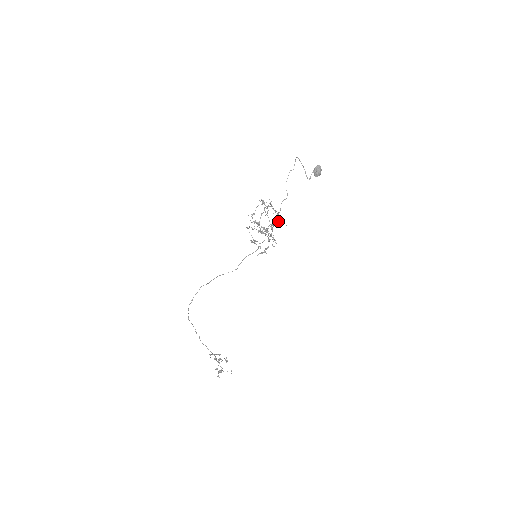
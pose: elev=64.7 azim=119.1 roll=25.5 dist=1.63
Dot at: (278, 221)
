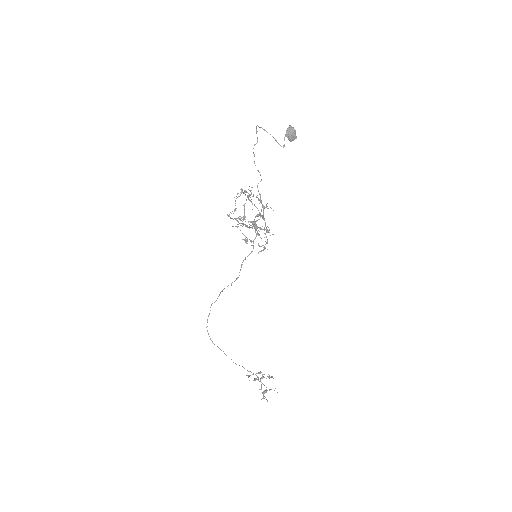
Dot at: (267, 208)
